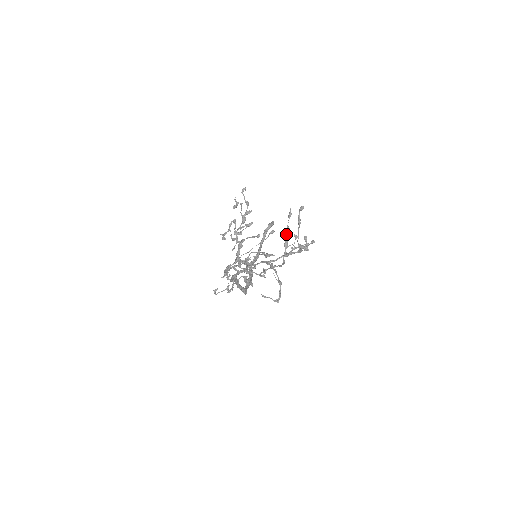
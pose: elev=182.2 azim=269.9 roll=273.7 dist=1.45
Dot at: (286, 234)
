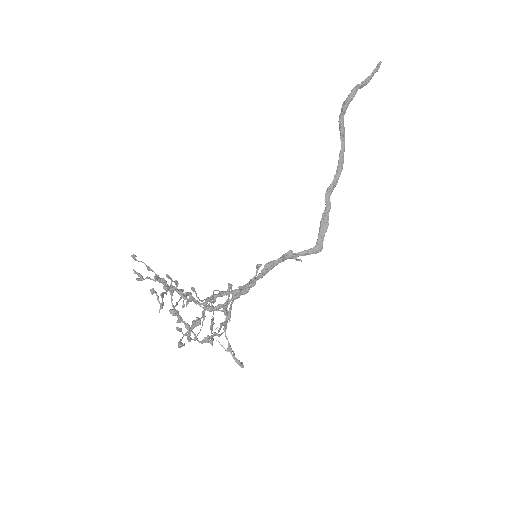
Dot at: (178, 318)
